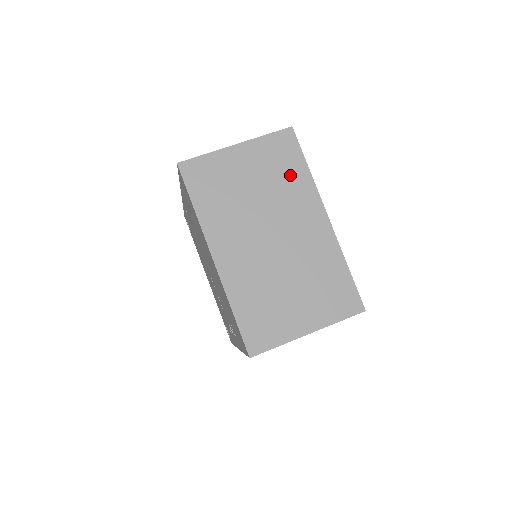
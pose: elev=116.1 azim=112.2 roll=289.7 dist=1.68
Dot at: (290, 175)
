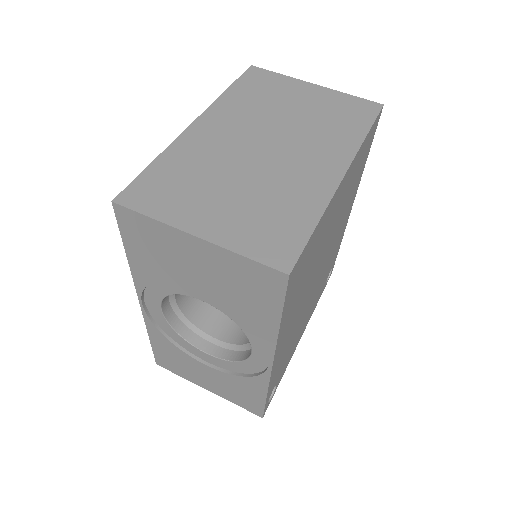
Dot at: (342, 126)
